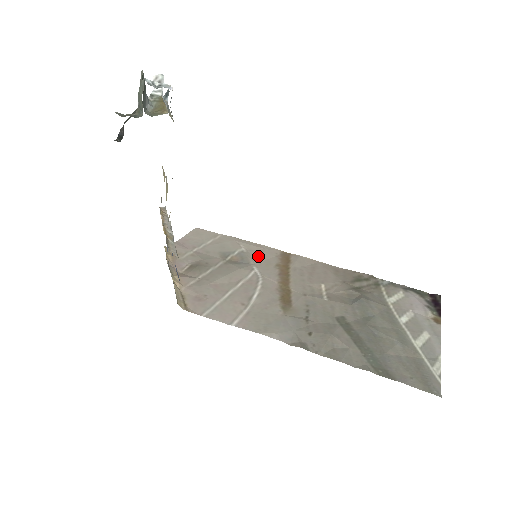
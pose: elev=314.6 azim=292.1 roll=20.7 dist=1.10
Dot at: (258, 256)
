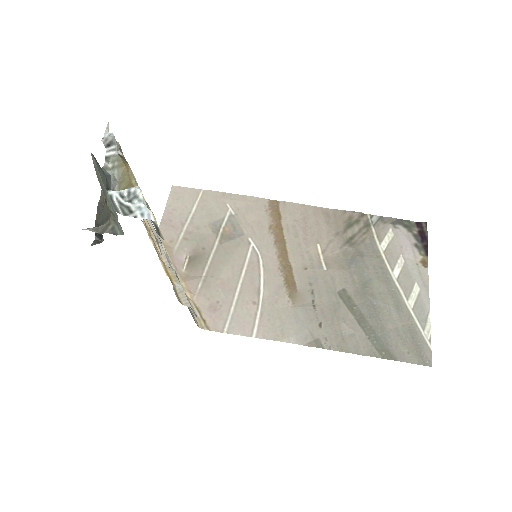
Dot at: (248, 218)
